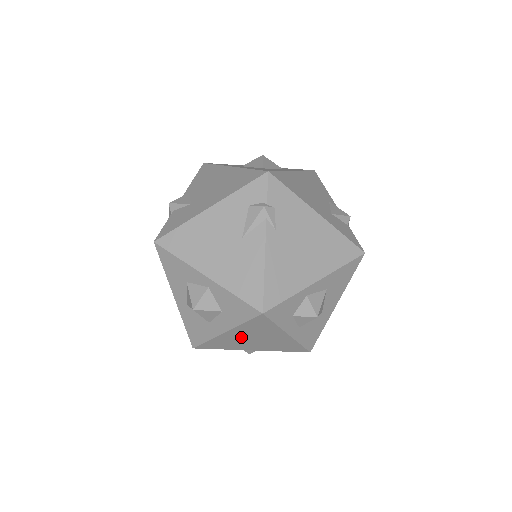
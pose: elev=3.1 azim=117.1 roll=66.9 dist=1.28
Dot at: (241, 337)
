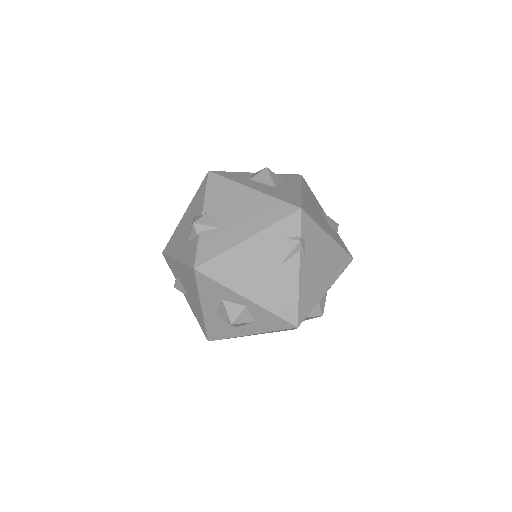
Dot at: occluded
